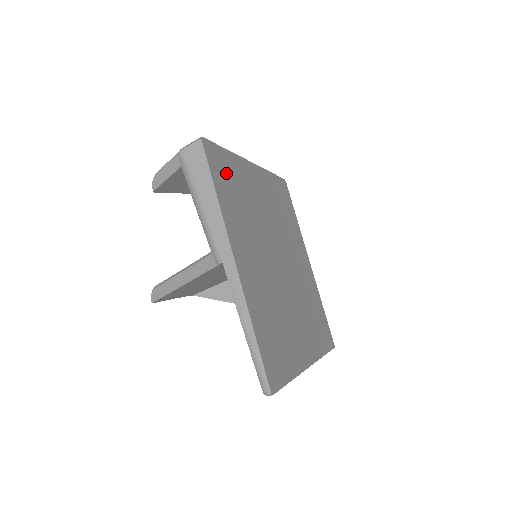
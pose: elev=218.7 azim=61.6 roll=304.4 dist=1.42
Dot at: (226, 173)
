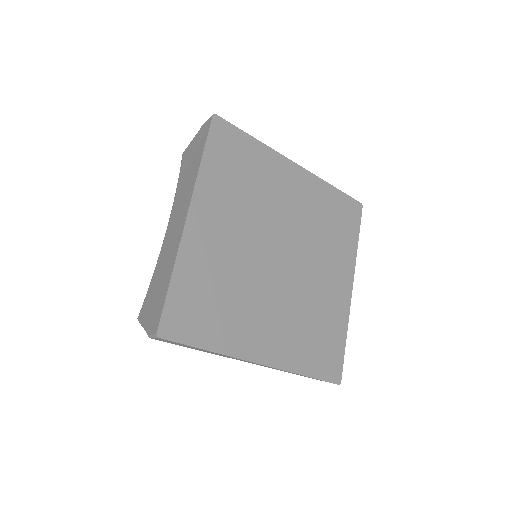
Dot at: (194, 307)
